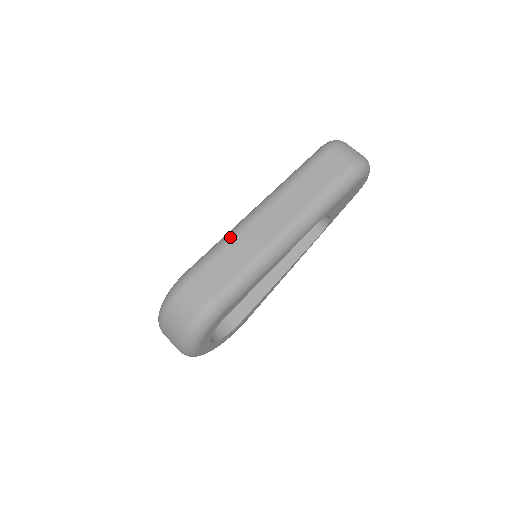
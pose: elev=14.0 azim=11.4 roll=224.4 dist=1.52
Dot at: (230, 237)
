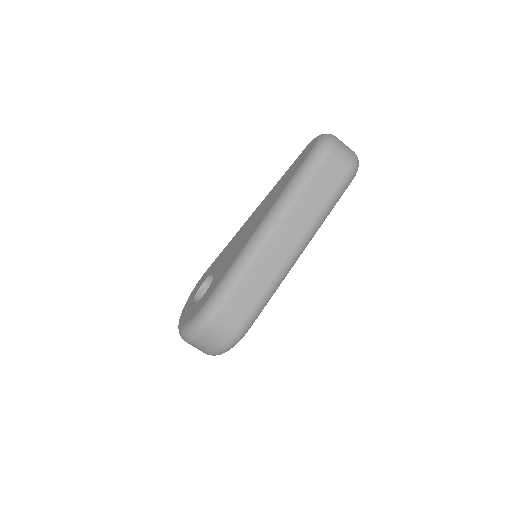
Dot at: (246, 266)
